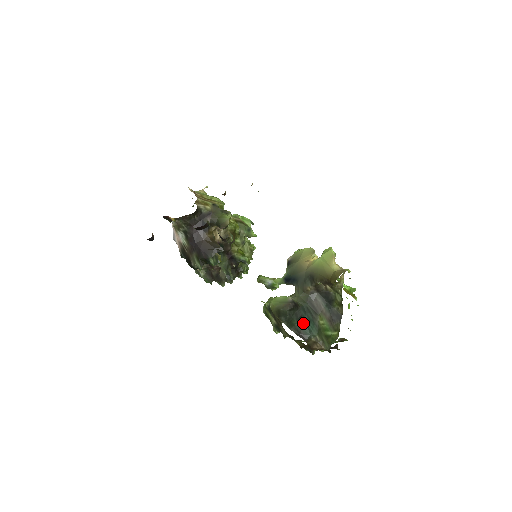
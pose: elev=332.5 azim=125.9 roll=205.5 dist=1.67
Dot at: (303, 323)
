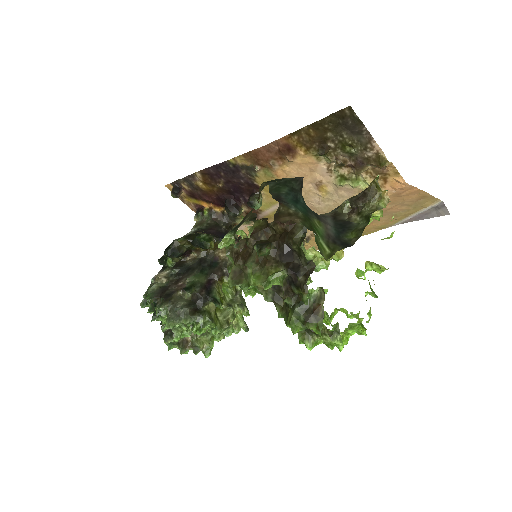
Dot at: (293, 199)
